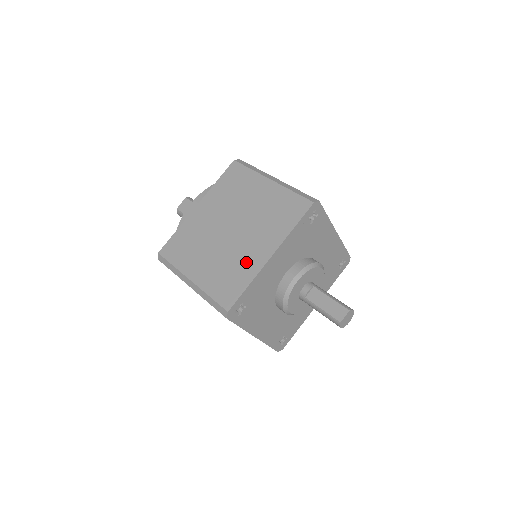
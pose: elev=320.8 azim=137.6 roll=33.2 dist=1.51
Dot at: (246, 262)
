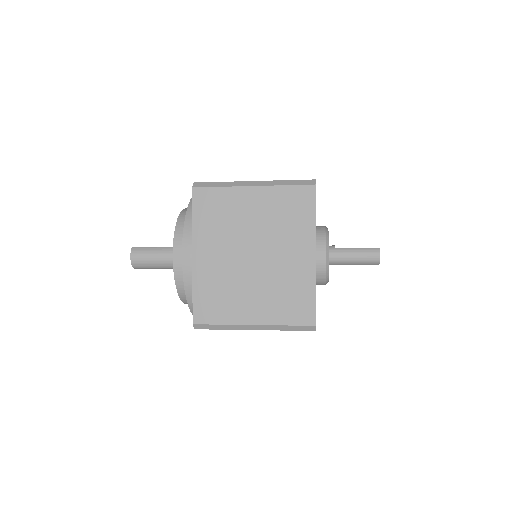
Dot at: occluded
